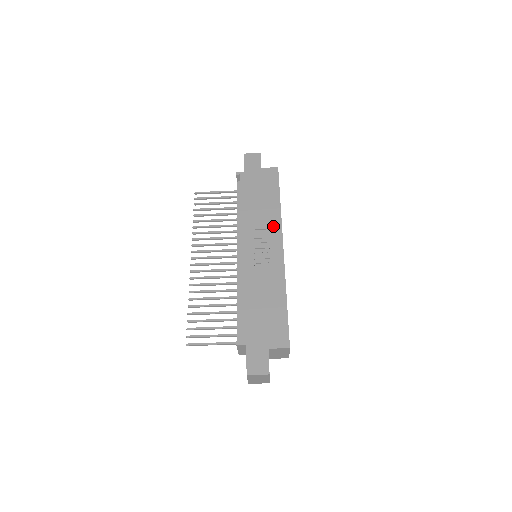
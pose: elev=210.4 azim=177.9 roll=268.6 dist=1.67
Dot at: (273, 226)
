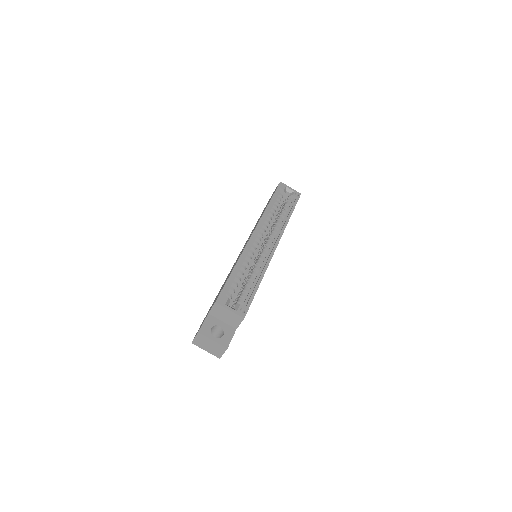
Dot at: occluded
